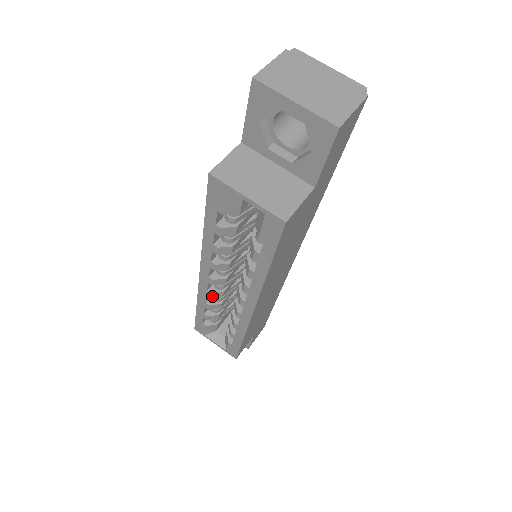
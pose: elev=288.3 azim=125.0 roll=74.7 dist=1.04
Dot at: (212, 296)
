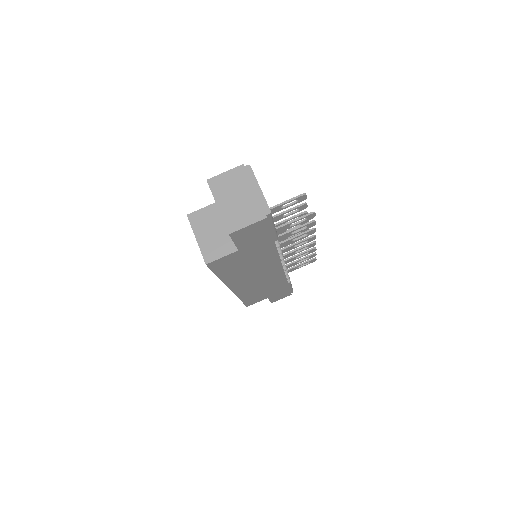
Dot at: occluded
